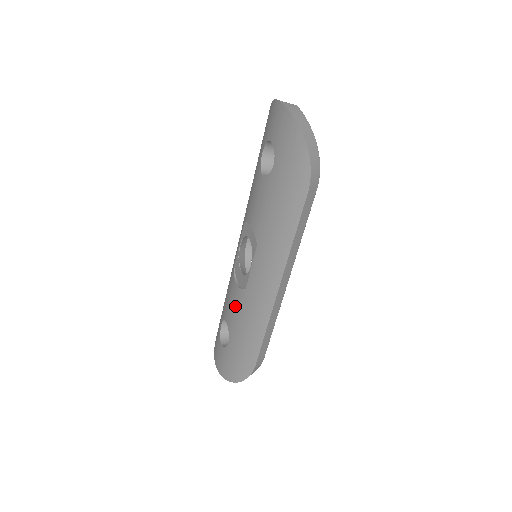
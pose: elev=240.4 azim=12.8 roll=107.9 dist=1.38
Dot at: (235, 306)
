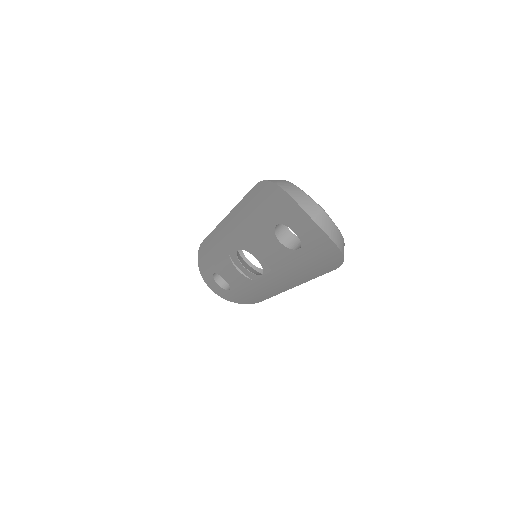
Dot at: (239, 281)
